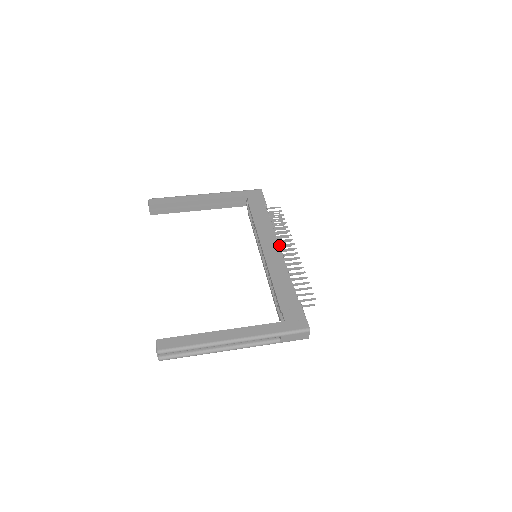
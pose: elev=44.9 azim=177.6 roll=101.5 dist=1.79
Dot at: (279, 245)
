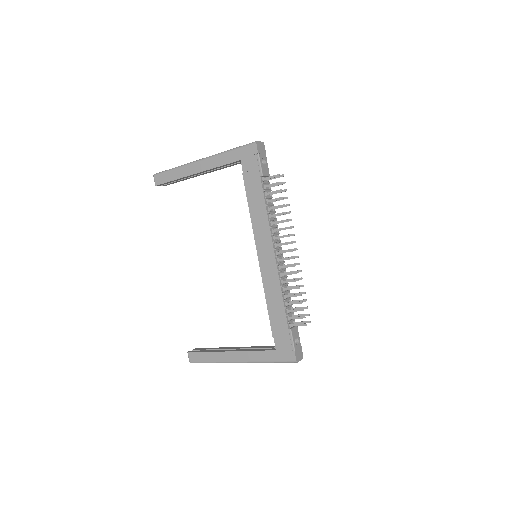
Dot at: (275, 245)
